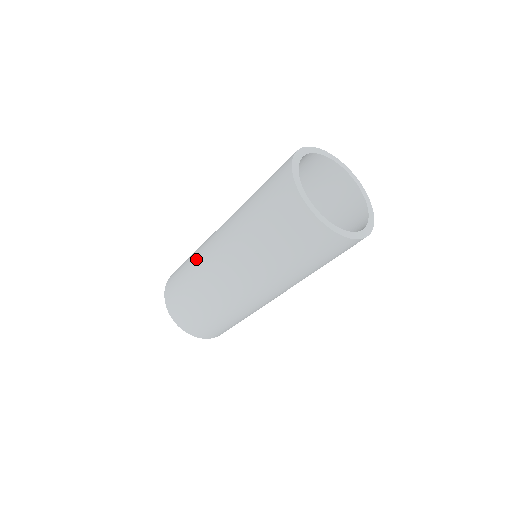
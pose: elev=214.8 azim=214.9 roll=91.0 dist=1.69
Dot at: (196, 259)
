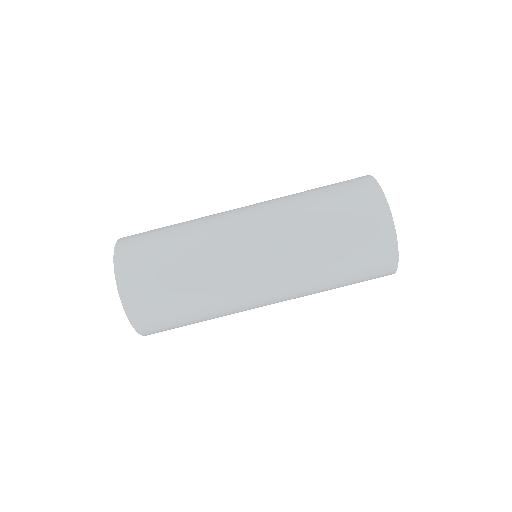
Dot at: occluded
